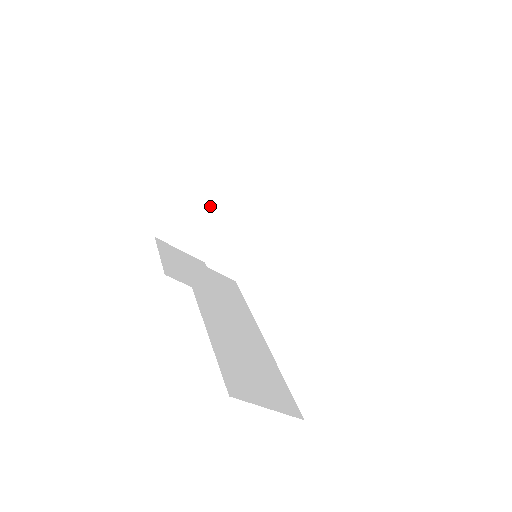
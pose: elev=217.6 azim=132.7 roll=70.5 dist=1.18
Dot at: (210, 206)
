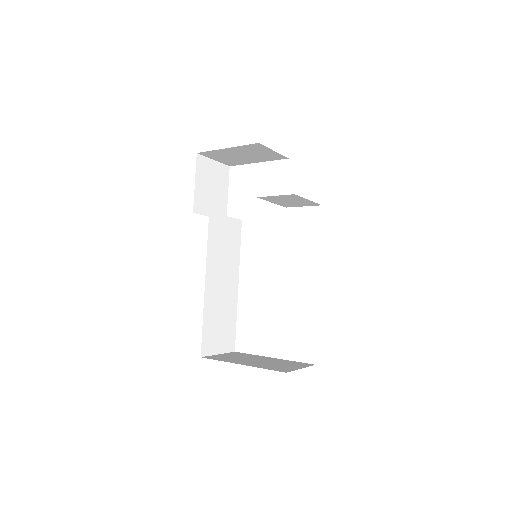
Dot at: (250, 153)
